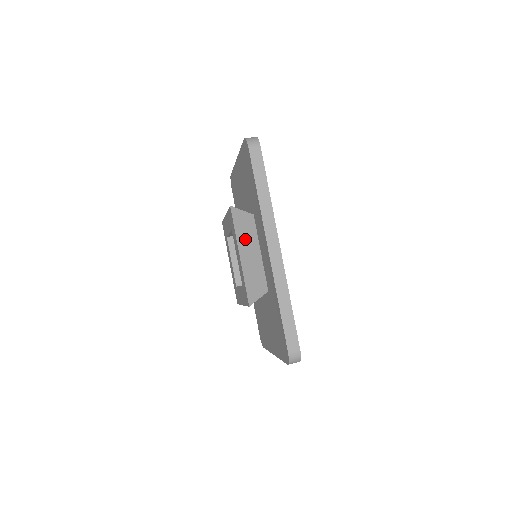
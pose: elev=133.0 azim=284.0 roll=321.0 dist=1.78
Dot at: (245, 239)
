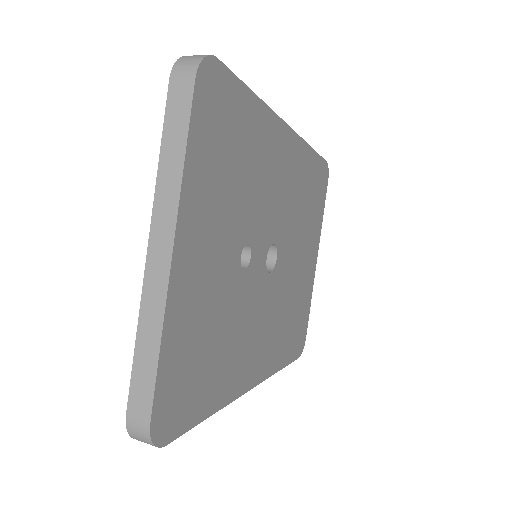
Dot at: occluded
